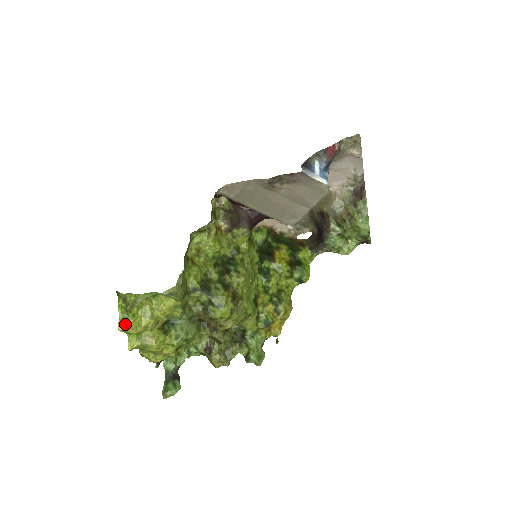
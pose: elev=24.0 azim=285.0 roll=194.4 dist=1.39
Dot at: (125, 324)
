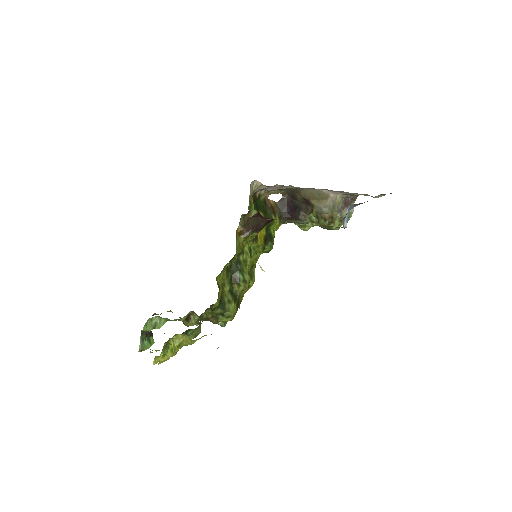
Dot at: (165, 360)
